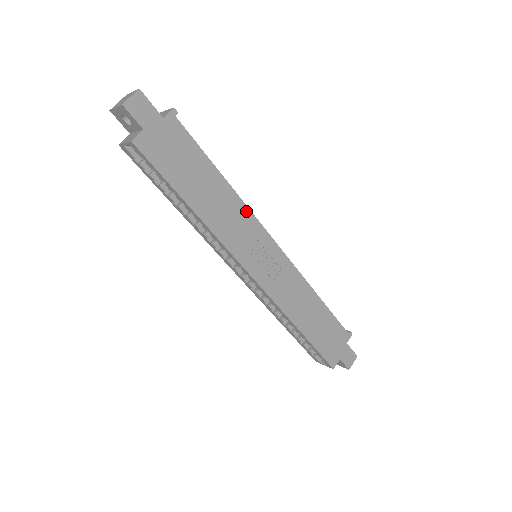
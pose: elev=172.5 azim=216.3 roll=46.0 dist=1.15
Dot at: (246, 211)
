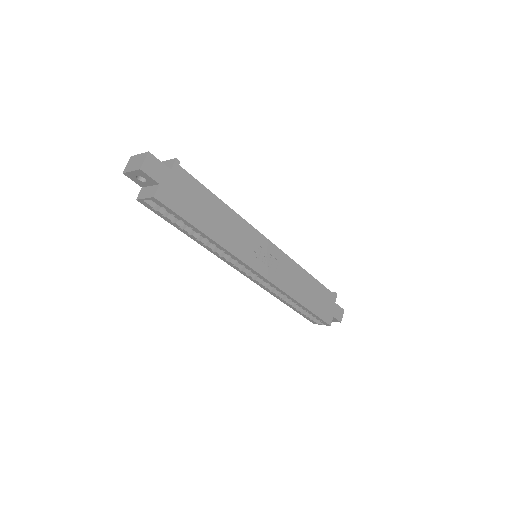
Dot at: (245, 224)
